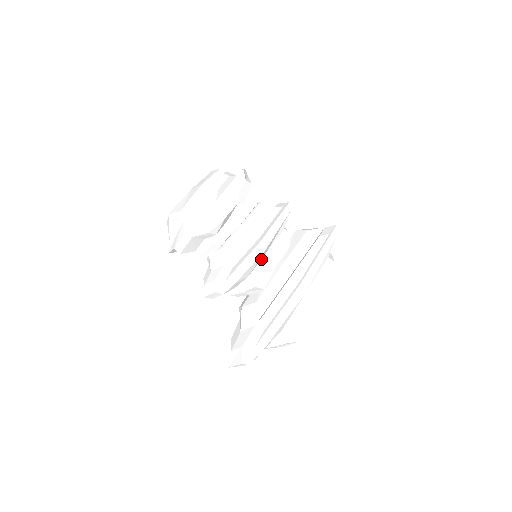
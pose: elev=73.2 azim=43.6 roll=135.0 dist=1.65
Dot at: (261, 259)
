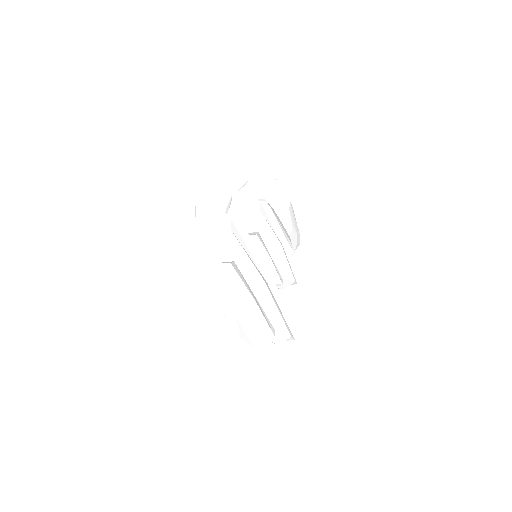
Dot at: (267, 249)
